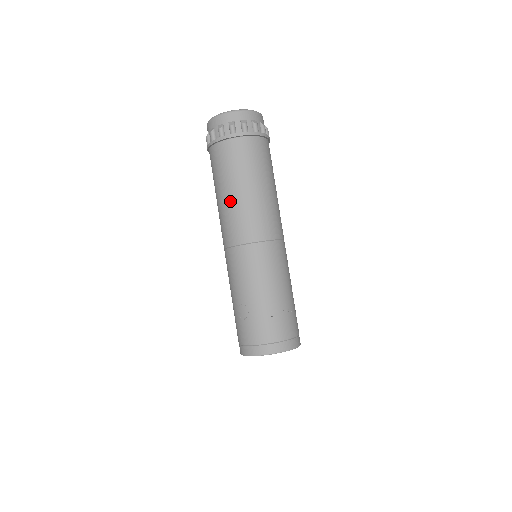
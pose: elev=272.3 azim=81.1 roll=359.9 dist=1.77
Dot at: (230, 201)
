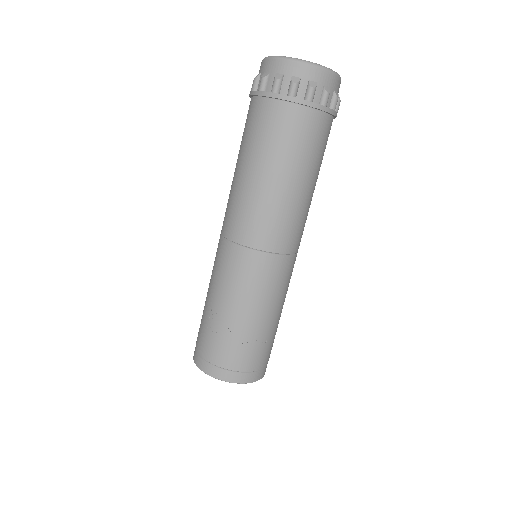
Dot at: (251, 184)
